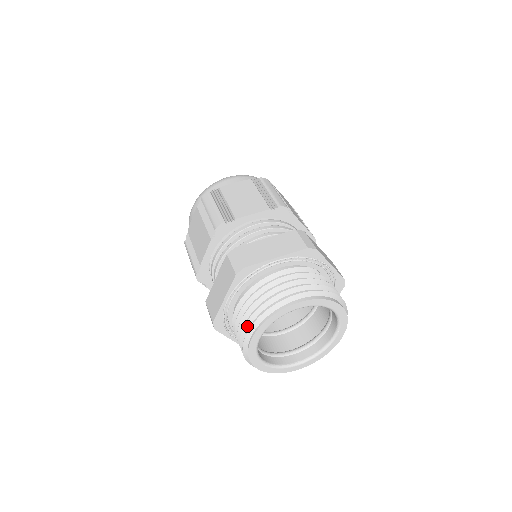
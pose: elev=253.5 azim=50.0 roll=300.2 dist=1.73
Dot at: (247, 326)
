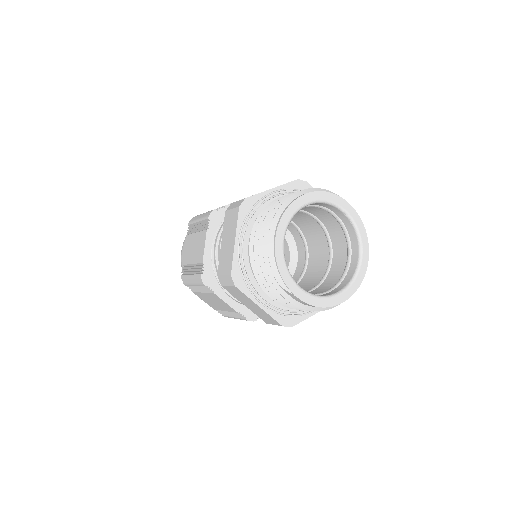
Dot at: (266, 238)
